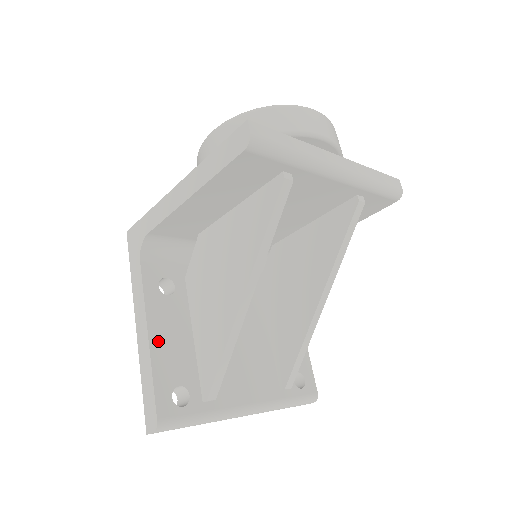
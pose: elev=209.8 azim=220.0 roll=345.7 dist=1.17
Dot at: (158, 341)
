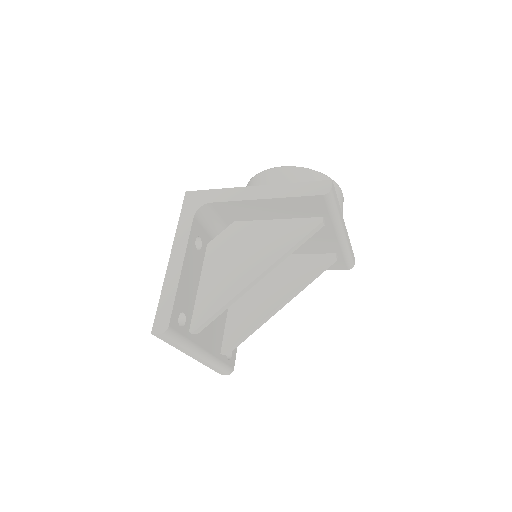
Dot at: (184, 276)
